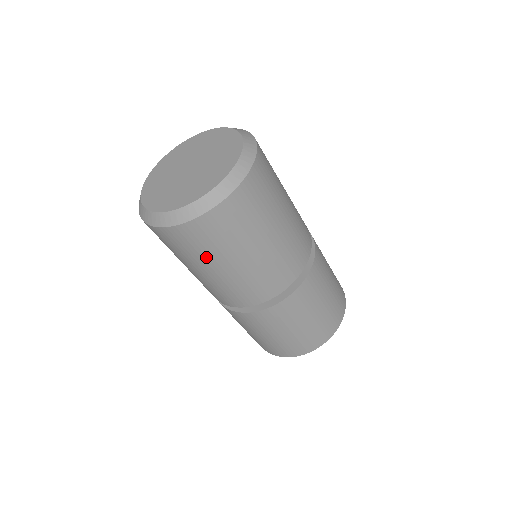
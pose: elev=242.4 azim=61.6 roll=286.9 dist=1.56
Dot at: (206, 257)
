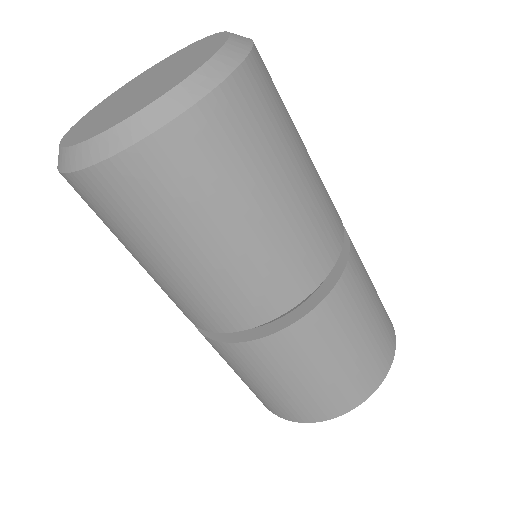
Dot at: (178, 224)
